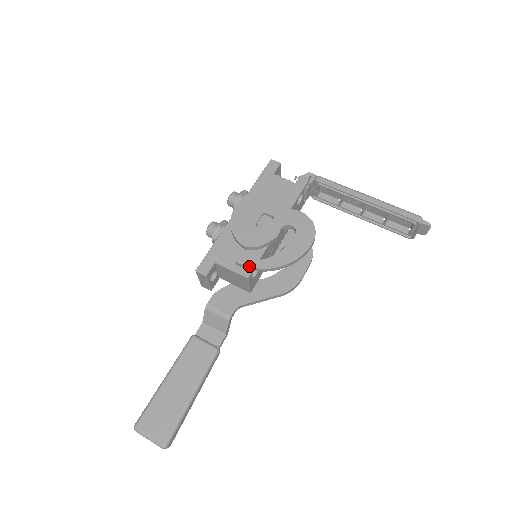
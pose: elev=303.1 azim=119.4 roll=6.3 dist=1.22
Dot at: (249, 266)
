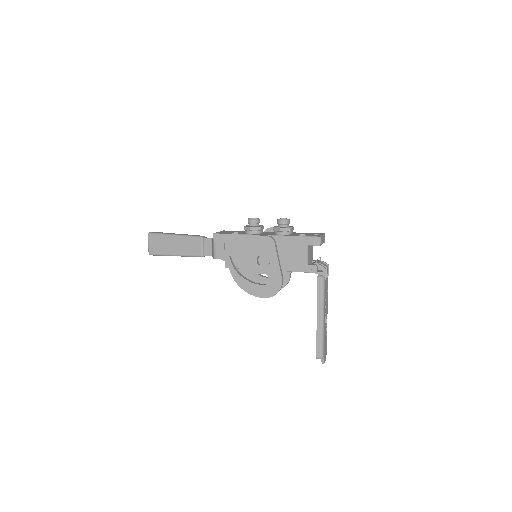
Dot at: (229, 267)
